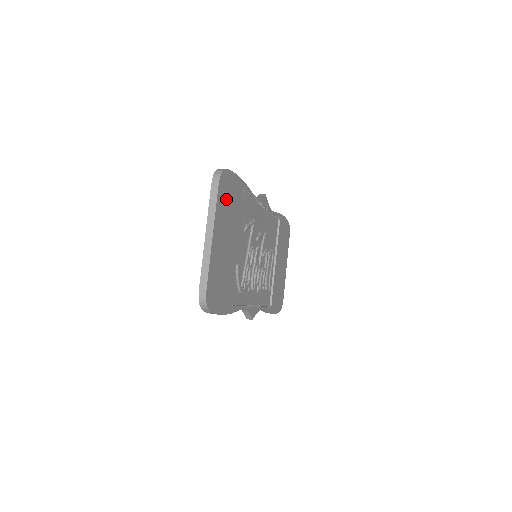
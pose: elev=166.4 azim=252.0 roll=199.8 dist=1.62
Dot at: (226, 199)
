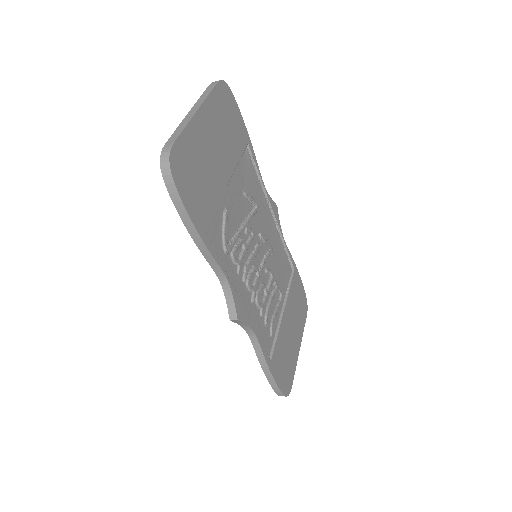
Dot at: (224, 113)
